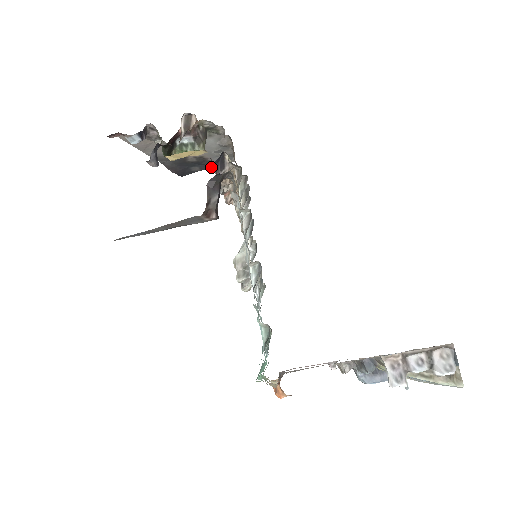
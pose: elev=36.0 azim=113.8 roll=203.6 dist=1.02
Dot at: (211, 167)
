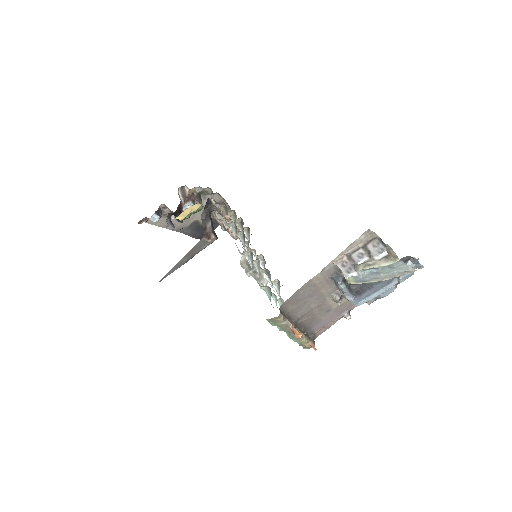
Dot at: occluded
